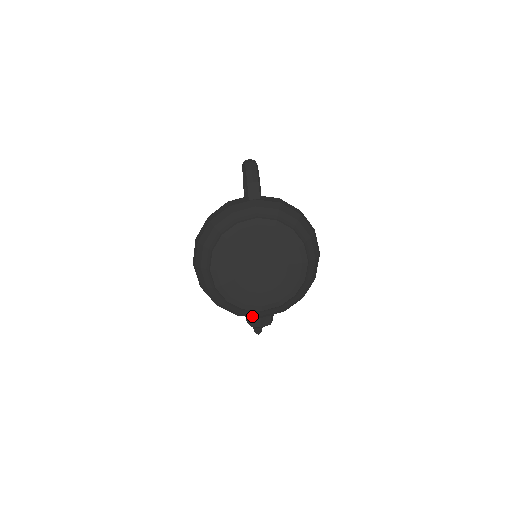
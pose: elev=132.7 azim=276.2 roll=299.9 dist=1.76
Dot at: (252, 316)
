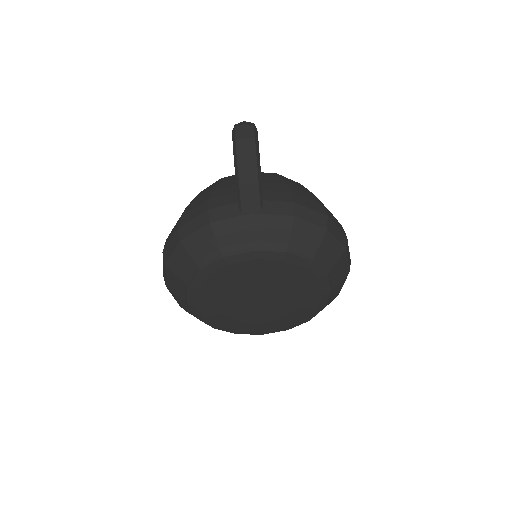
Dot at: occluded
